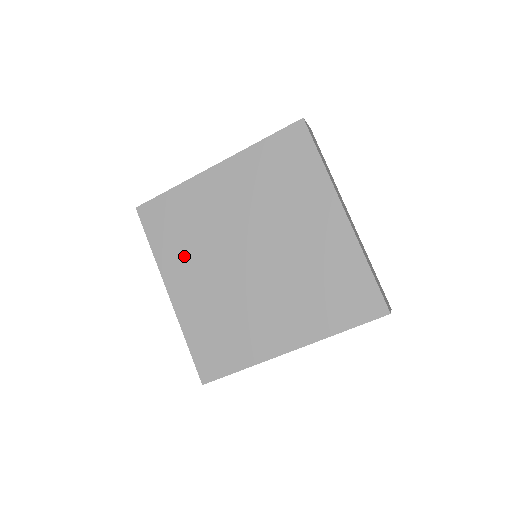
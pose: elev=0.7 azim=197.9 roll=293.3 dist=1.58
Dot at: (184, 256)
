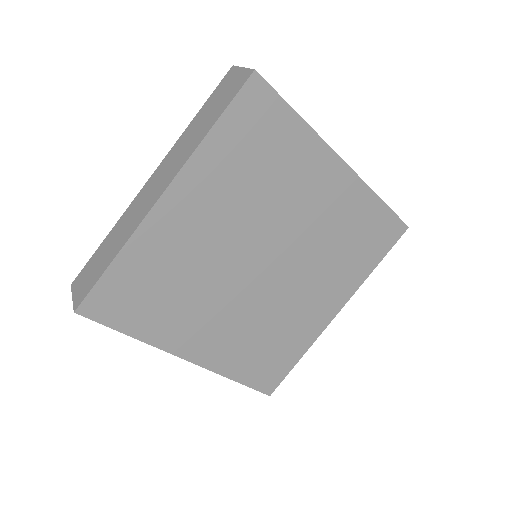
Dot at: (184, 316)
